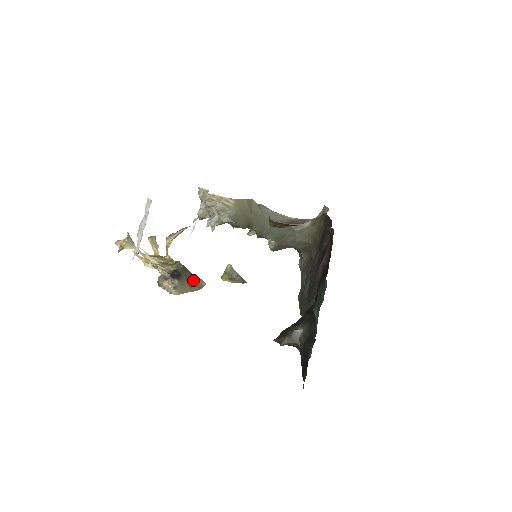
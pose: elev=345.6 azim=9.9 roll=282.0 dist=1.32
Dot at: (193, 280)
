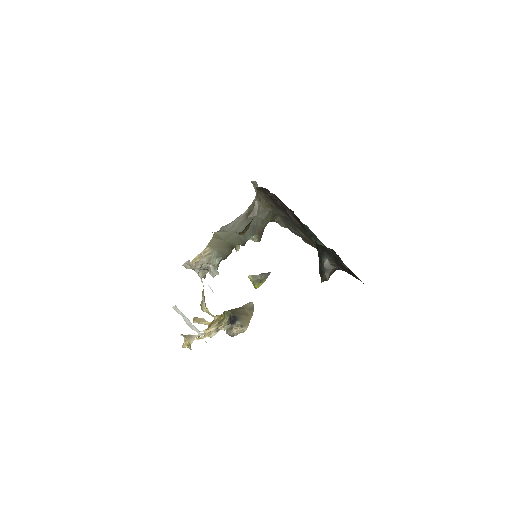
Dot at: (244, 310)
